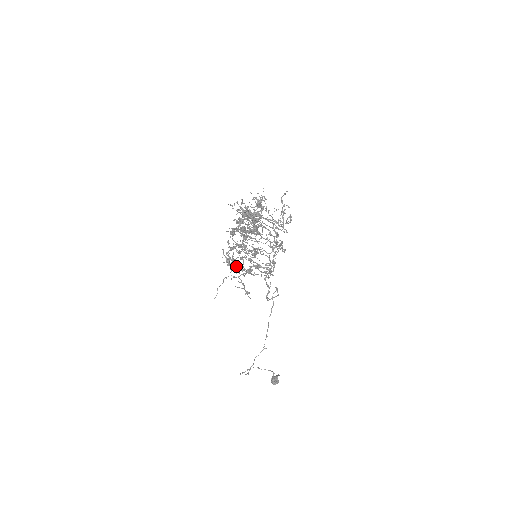
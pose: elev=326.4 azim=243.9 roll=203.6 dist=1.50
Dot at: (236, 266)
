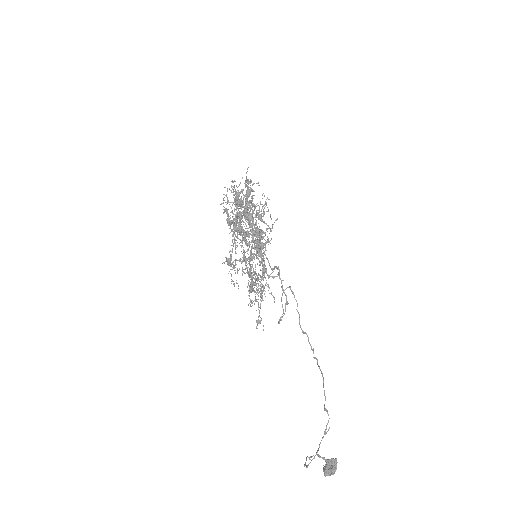
Dot at: occluded
